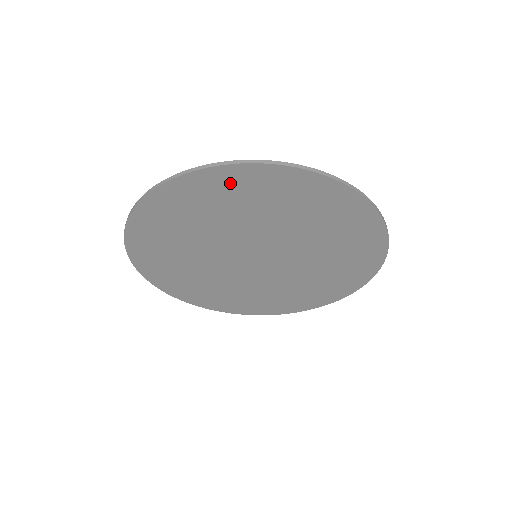
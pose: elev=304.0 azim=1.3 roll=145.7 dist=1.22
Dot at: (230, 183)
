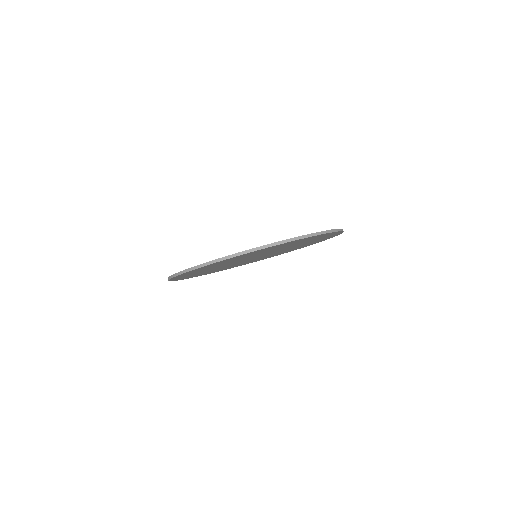
Dot at: occluded
